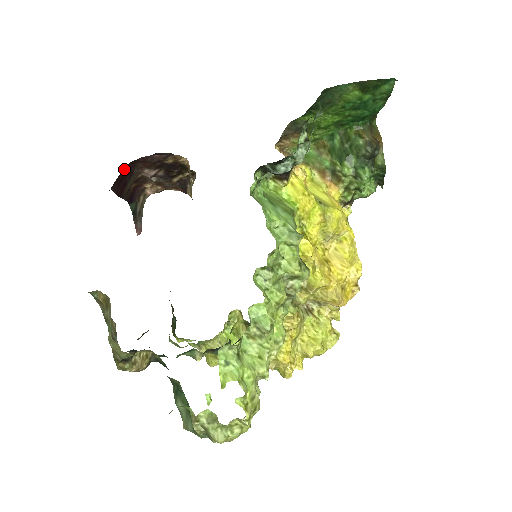
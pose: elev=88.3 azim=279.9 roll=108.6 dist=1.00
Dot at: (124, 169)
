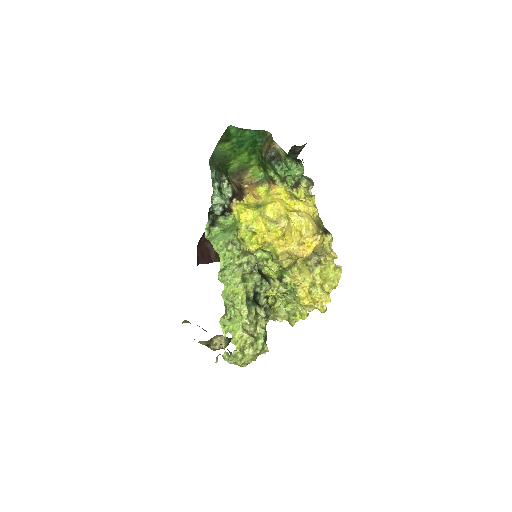
Dot at: (198, 251)
